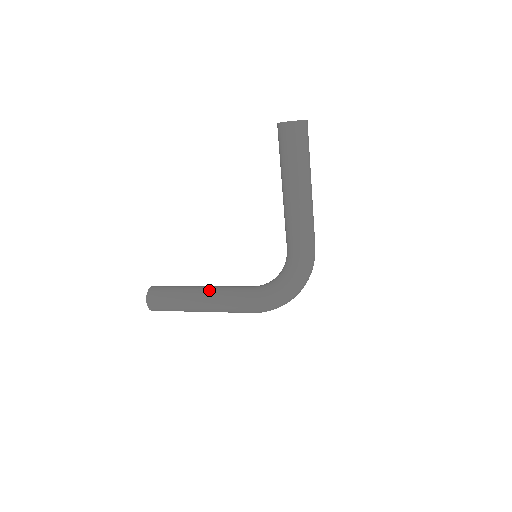
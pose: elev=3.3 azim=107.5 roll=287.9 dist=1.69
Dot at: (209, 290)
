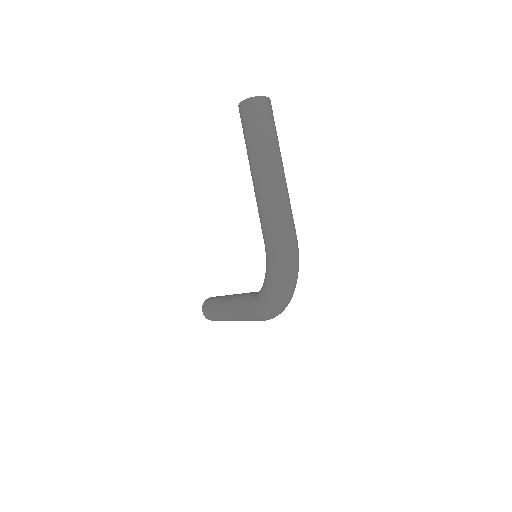
Dot at: (232, 296)
